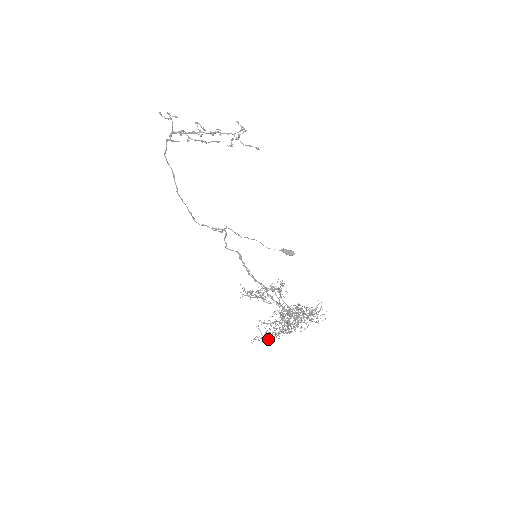
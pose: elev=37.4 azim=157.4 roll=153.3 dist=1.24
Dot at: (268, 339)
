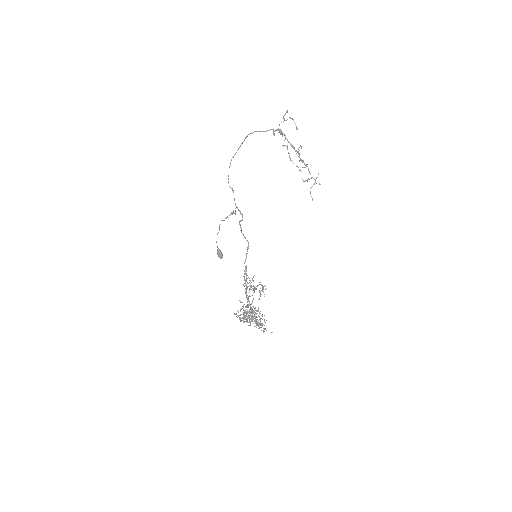
Dot at: occluded
